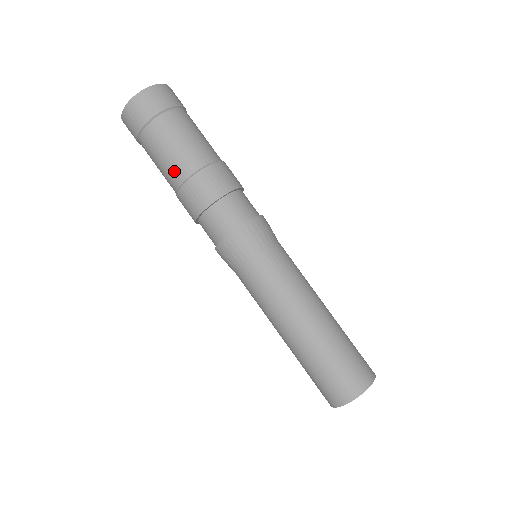
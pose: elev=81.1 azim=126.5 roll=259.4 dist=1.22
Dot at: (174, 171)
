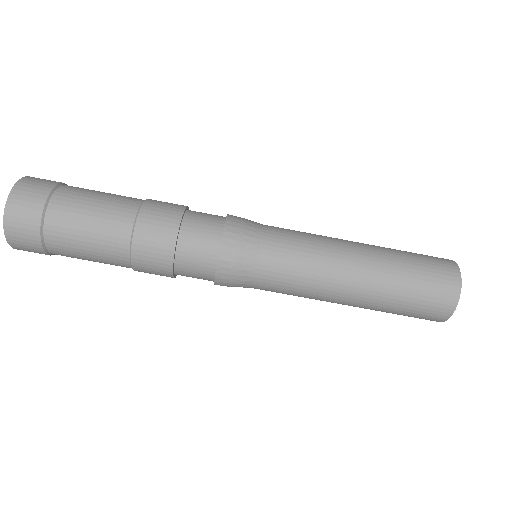
Dot at: (111, 260)
